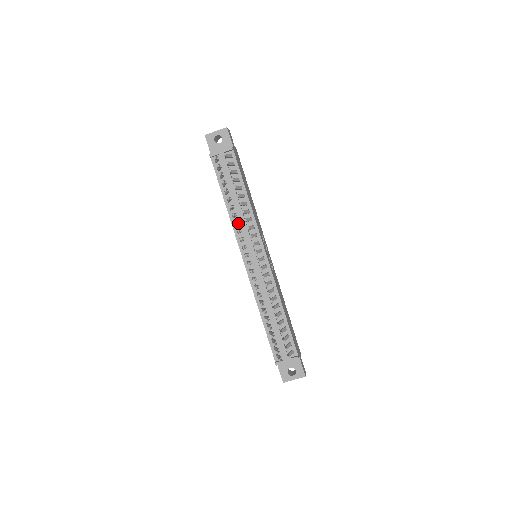
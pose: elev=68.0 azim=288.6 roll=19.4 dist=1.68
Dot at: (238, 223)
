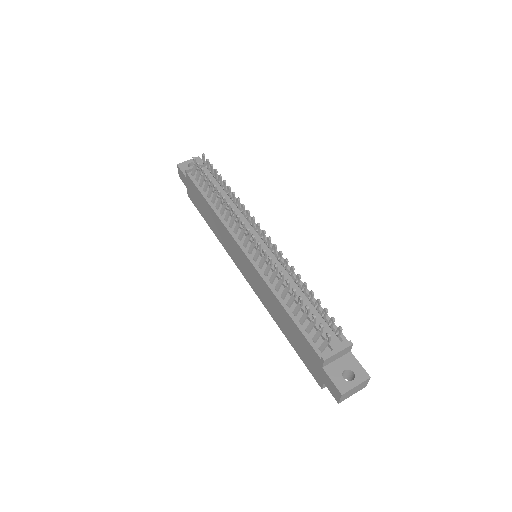
Dot at: (230, 209)
